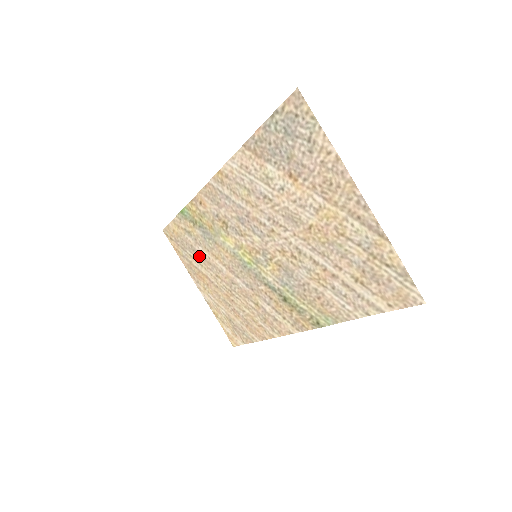
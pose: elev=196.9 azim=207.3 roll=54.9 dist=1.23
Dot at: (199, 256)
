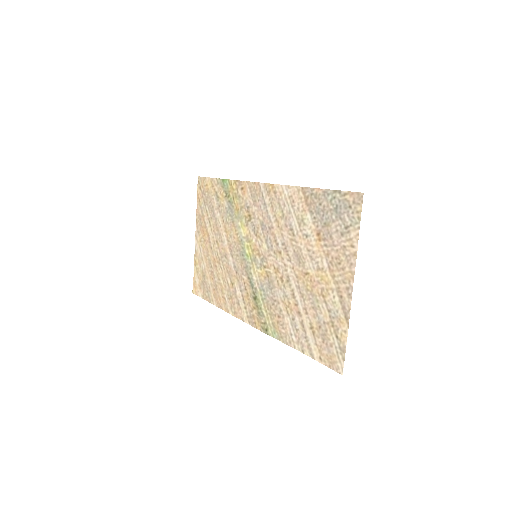
Dot at: (213, 218)
